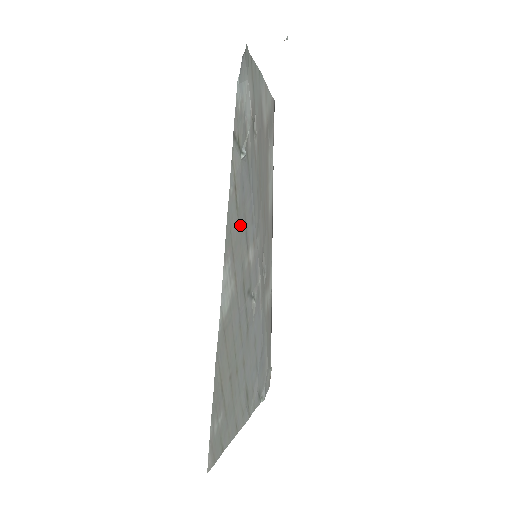
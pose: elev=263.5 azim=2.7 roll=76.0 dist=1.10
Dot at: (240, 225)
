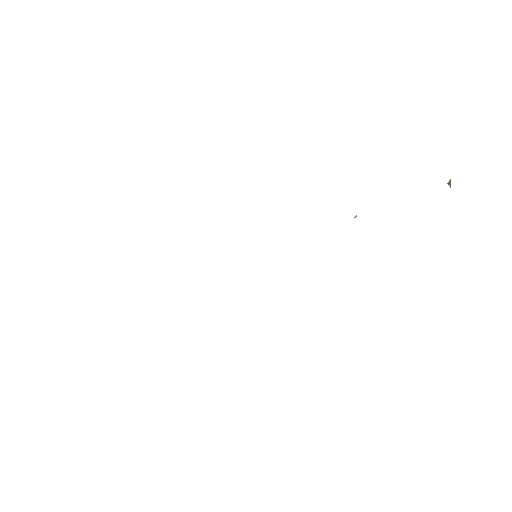
Dot at: occluded
